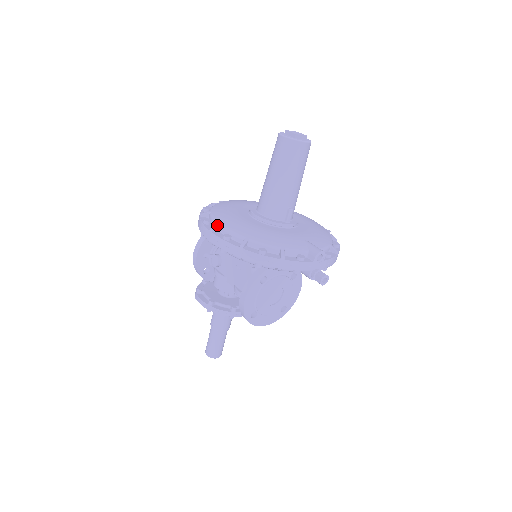
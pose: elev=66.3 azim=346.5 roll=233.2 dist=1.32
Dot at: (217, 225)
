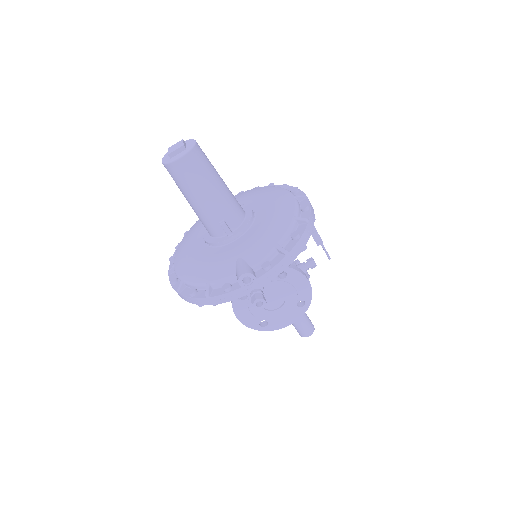
Dot at: (171, 266)
